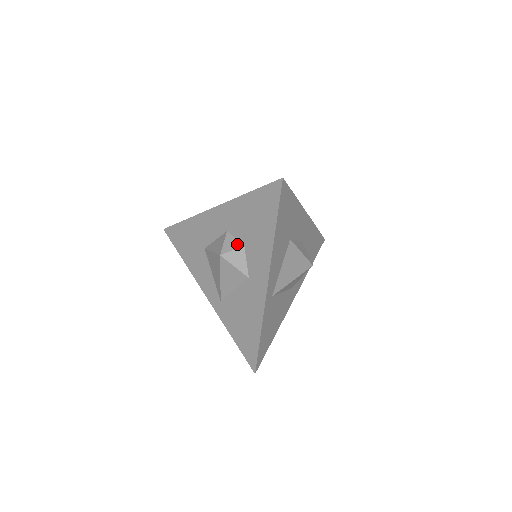
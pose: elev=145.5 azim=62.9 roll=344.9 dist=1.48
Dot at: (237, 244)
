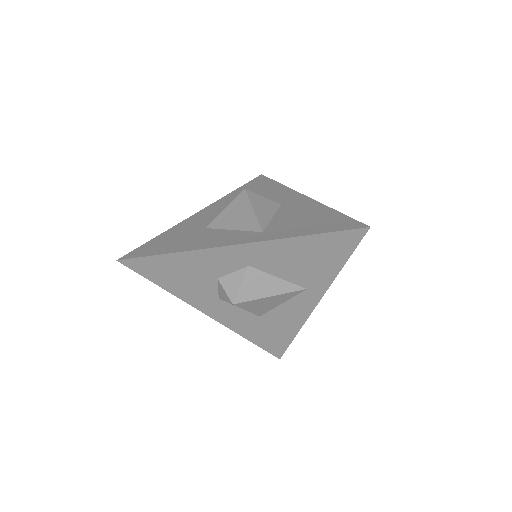
Dot at: occluded
